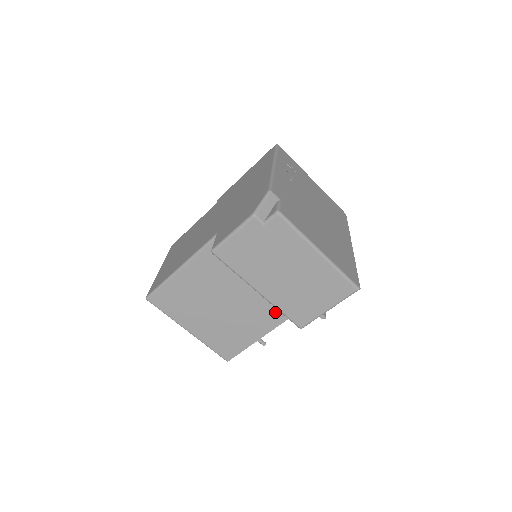
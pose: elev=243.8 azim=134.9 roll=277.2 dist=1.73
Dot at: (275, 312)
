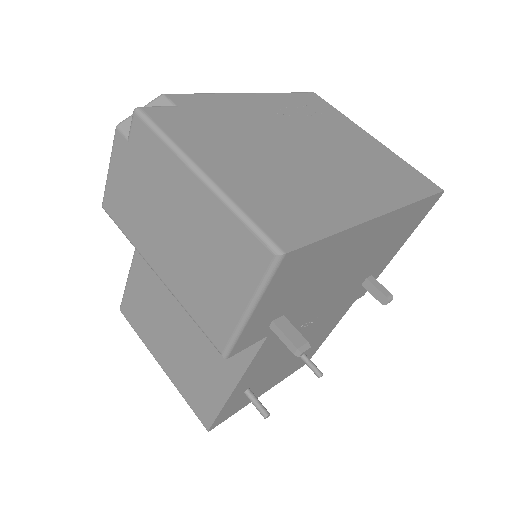
Dot at: occluded
